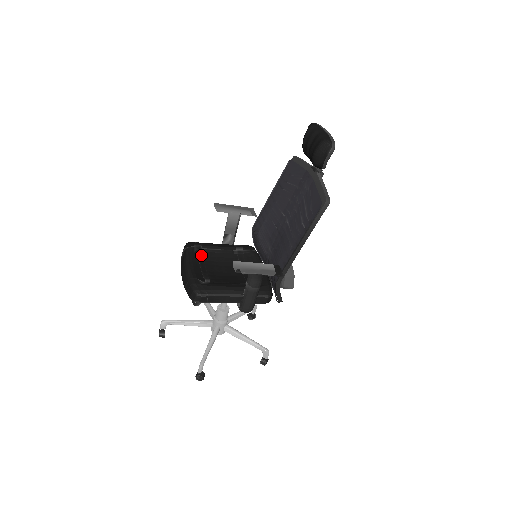
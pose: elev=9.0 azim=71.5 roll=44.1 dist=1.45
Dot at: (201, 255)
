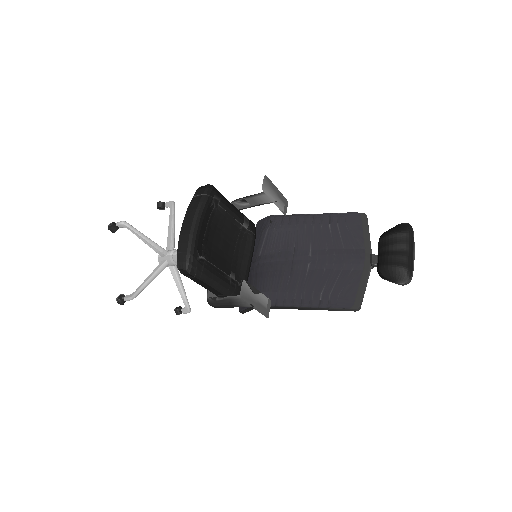
Dot at: (213, 213)
